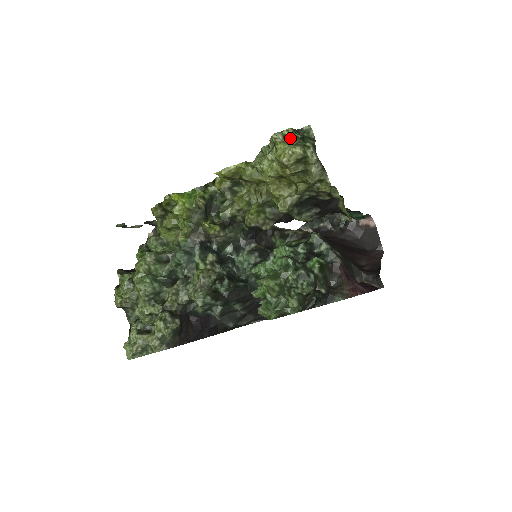
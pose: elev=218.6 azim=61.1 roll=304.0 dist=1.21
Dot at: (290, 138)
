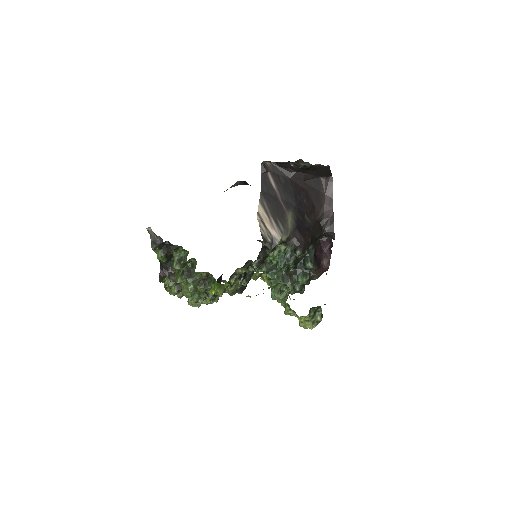
Dot at: (308, 320)
